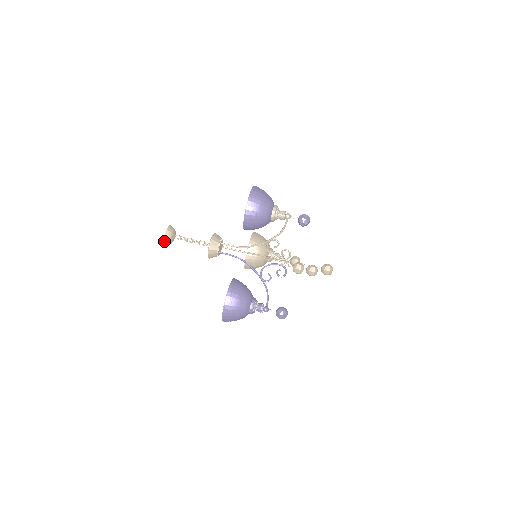
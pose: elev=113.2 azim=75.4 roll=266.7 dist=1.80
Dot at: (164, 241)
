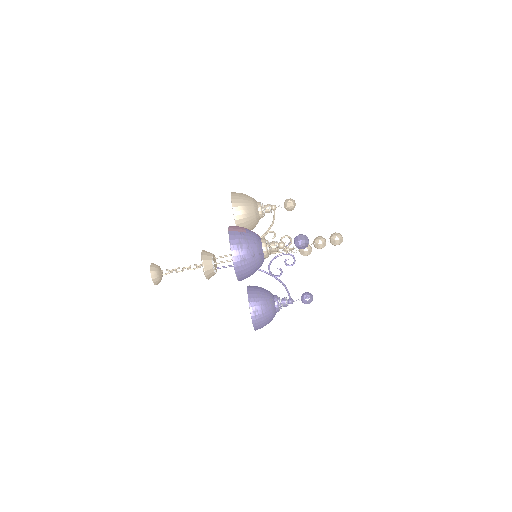
Dot at: occluded
